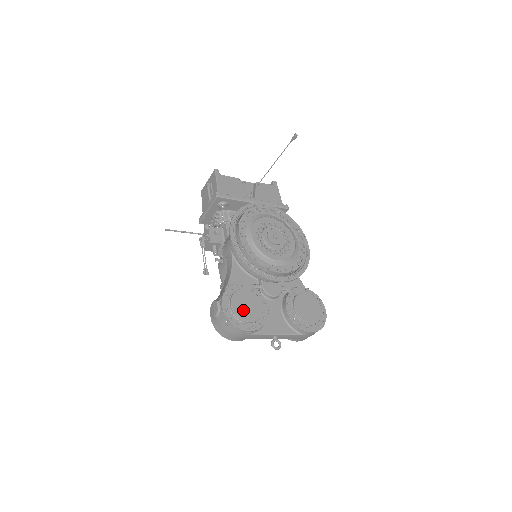
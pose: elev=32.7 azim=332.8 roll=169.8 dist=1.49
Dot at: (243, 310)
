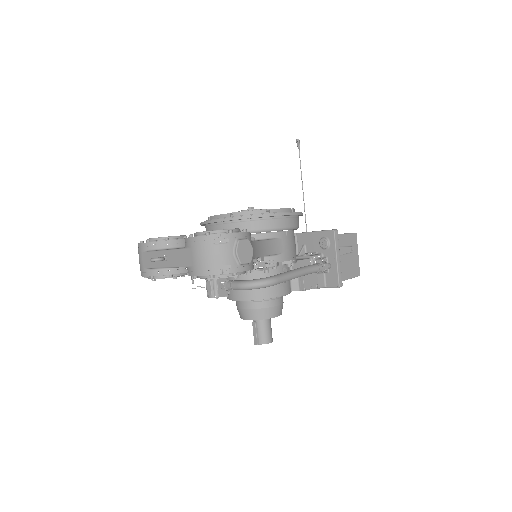
Dot at: occluded
